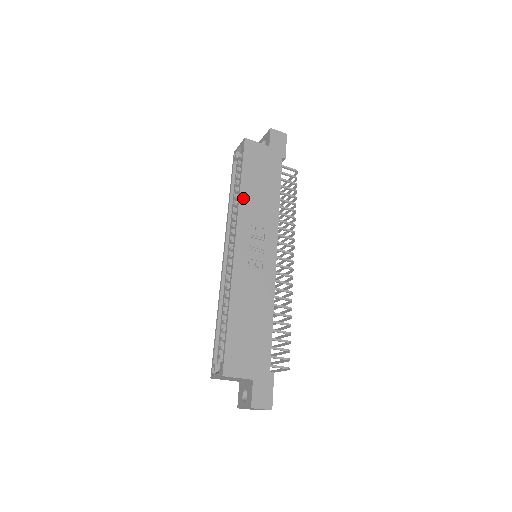
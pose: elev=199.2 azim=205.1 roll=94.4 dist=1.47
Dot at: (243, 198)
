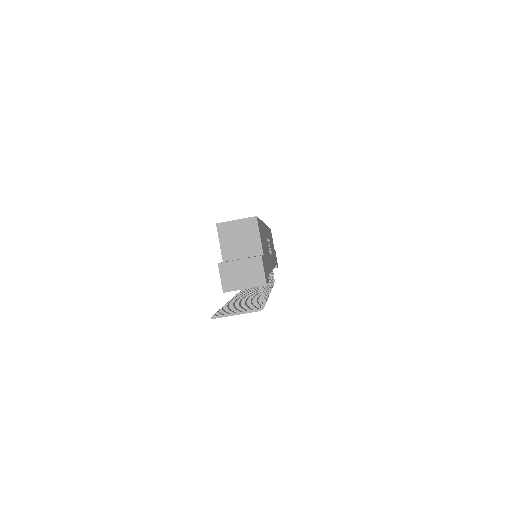
Dot at: occluded
